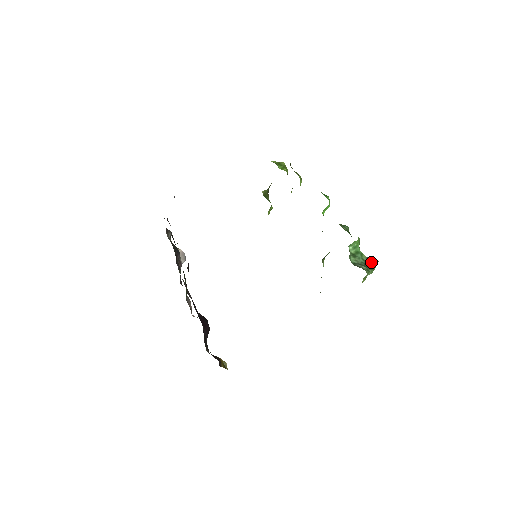
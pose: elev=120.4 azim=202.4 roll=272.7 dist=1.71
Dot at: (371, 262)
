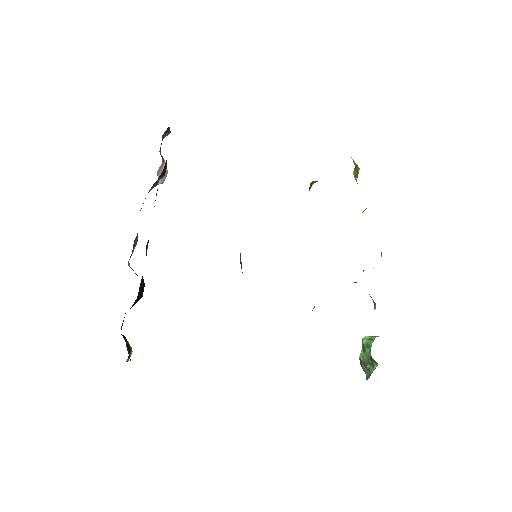
Dot at: (372, 365)
